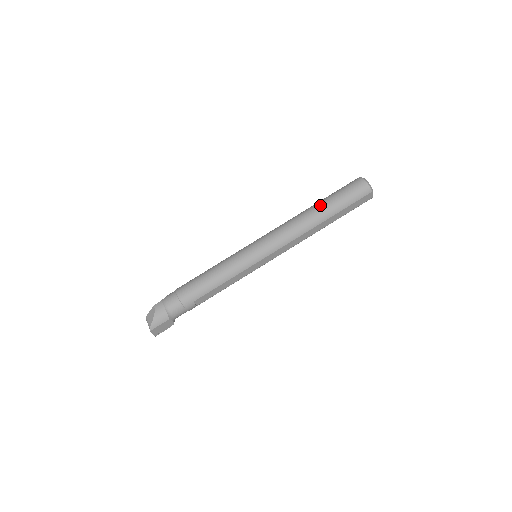
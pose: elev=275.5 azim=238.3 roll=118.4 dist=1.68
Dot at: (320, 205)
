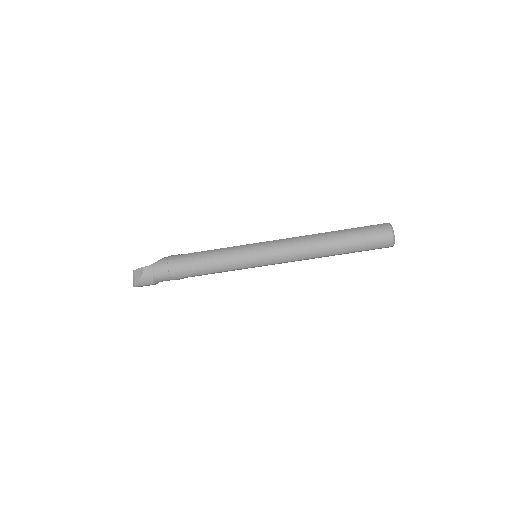
Dot at: (338, 239)
